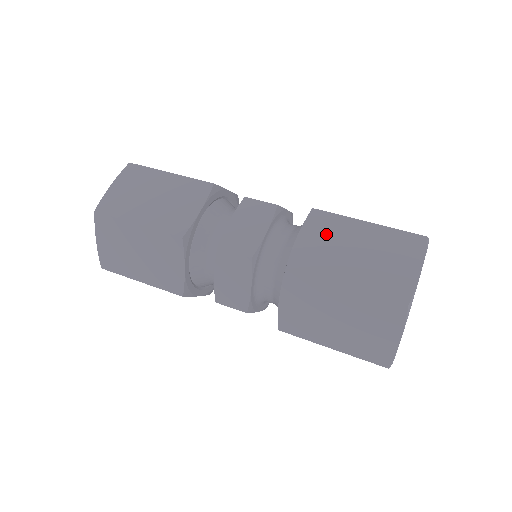
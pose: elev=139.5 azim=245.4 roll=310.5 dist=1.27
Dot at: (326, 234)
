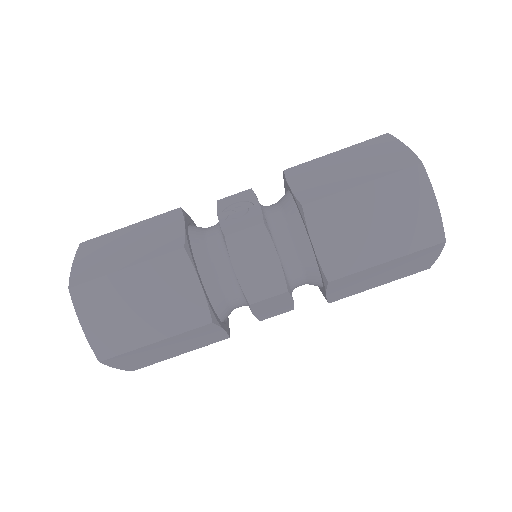
Dot at: (336, 224)
